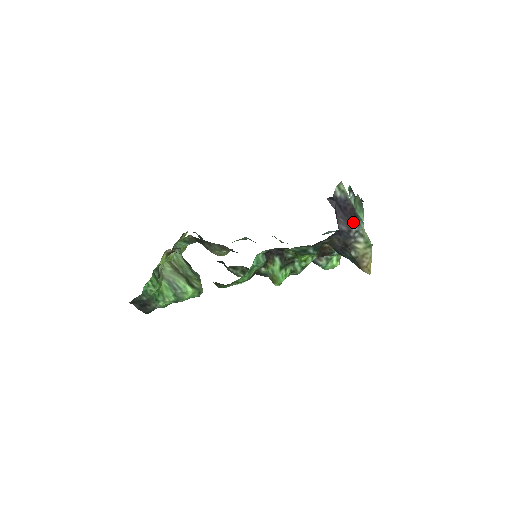
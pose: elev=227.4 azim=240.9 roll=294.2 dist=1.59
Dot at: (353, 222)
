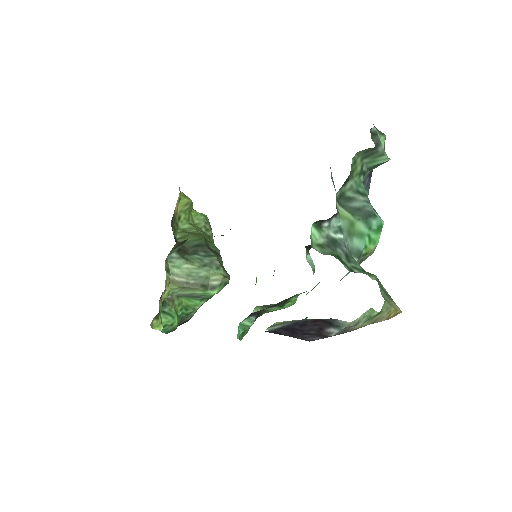
Dot at: (327, 329)
